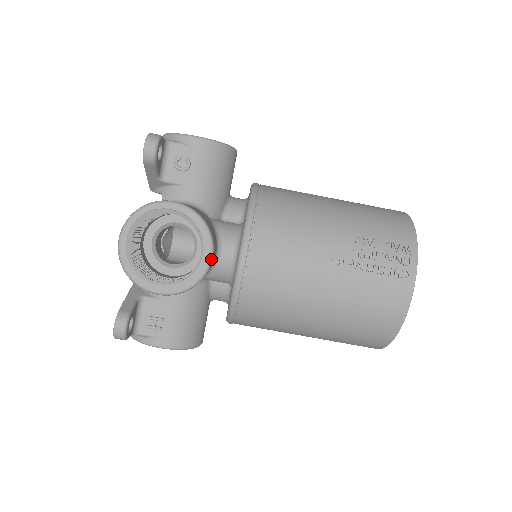
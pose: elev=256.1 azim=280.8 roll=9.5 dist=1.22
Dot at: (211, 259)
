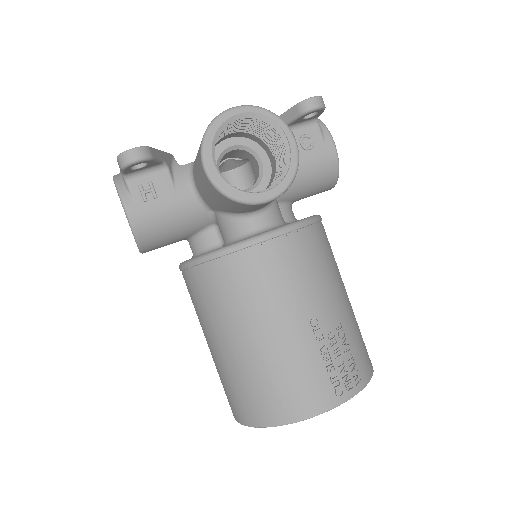
Dot at: (266, 201)
